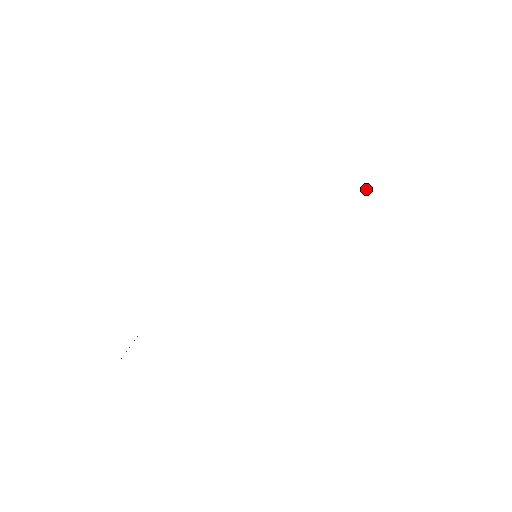
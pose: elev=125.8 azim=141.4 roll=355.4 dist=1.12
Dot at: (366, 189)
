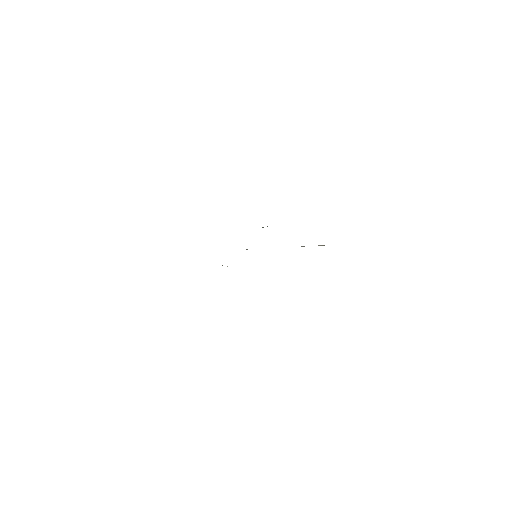
Dot at: occluded
